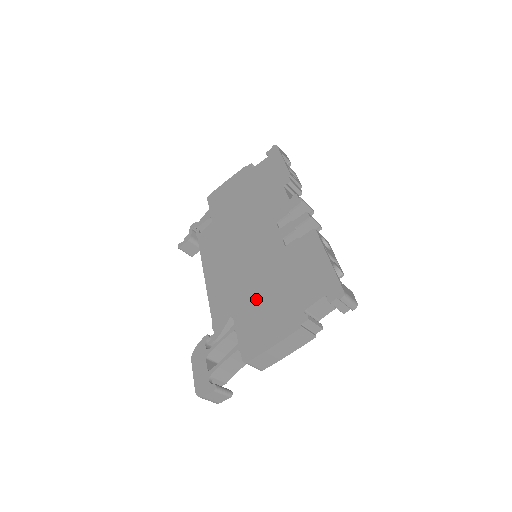
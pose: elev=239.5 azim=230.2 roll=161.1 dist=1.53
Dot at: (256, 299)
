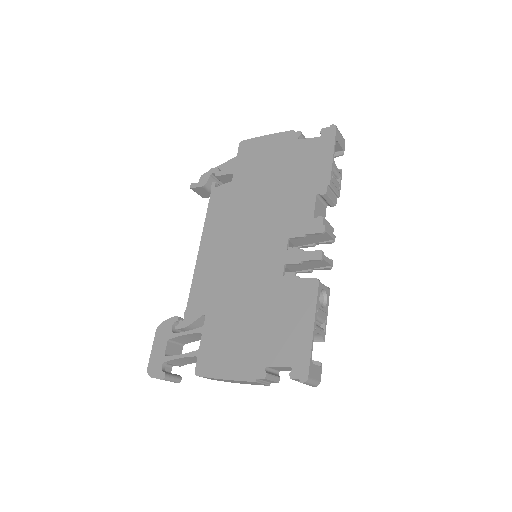
Dot at: (232, 315)
